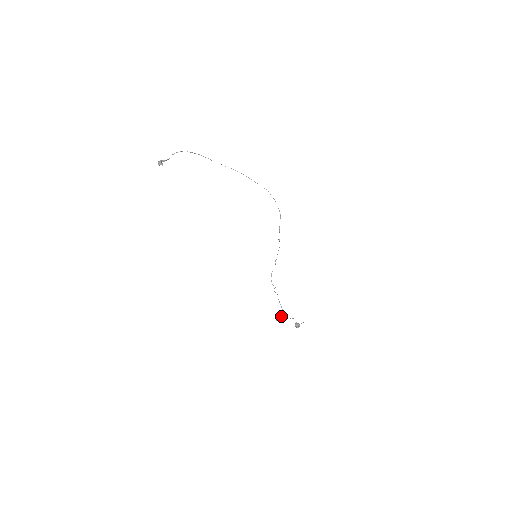
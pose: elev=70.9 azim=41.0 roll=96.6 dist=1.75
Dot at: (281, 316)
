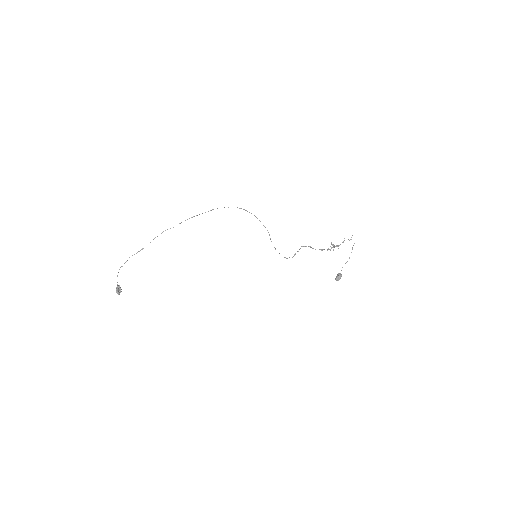
Dot at: (331, 244)
